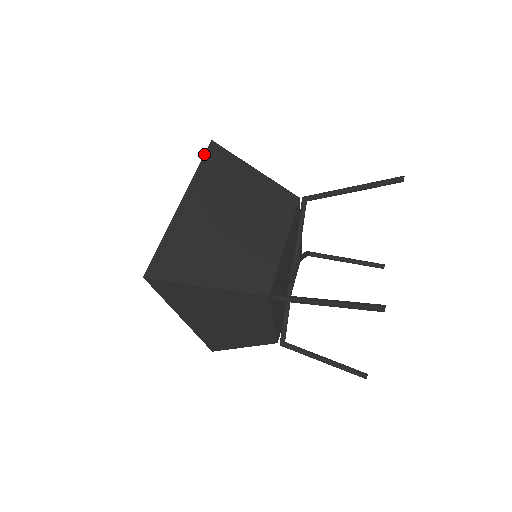
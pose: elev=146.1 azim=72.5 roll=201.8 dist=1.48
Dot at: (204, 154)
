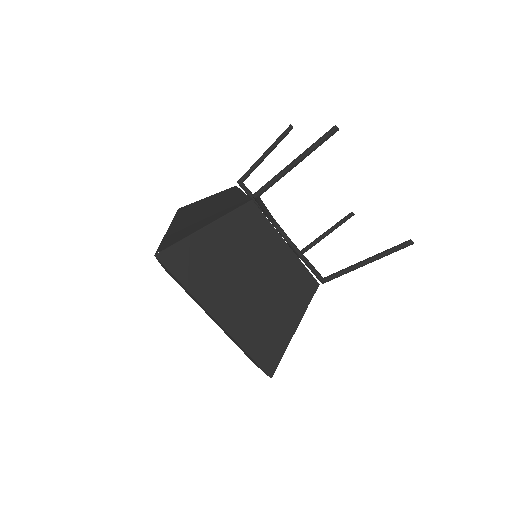
Dot at: (171, 273)
